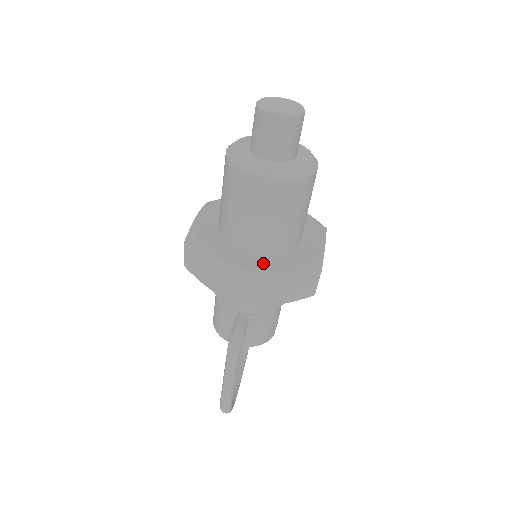
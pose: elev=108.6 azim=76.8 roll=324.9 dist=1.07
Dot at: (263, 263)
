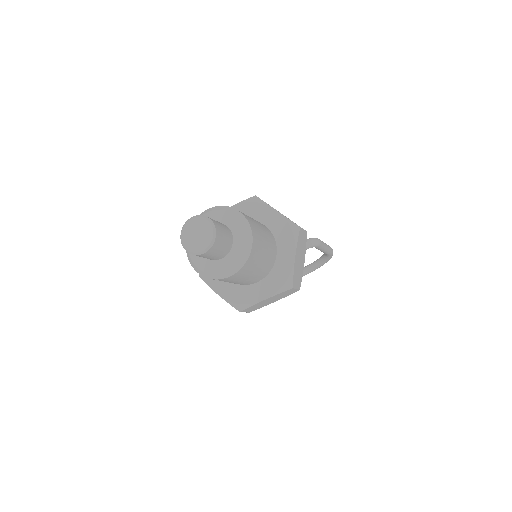
Dot at: occluded
